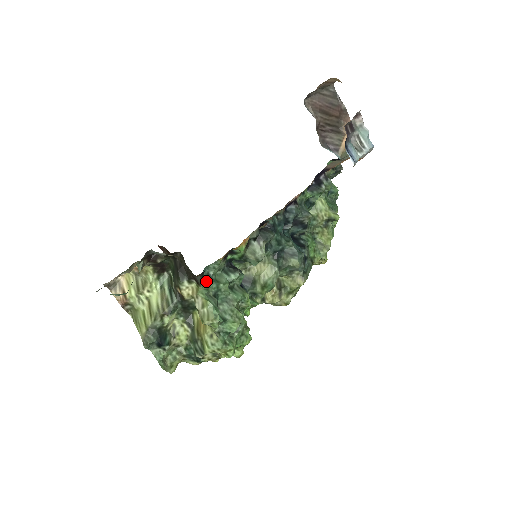
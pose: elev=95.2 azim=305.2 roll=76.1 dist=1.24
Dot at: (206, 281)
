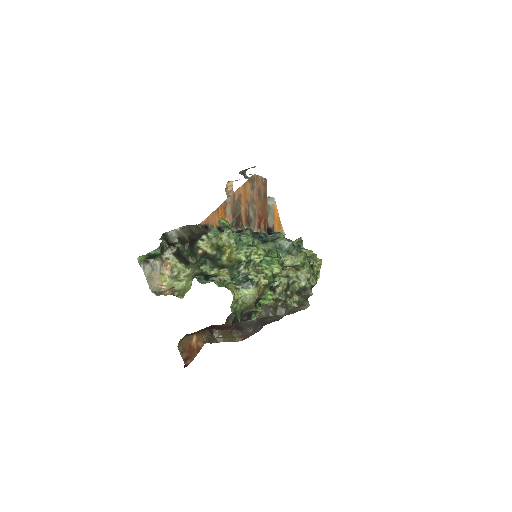
Dot at: (212, 234)
